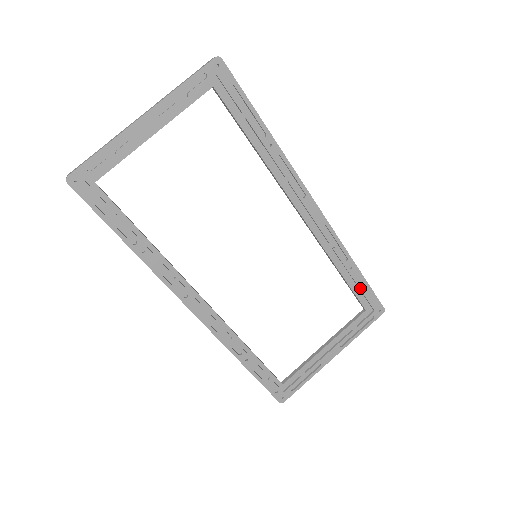
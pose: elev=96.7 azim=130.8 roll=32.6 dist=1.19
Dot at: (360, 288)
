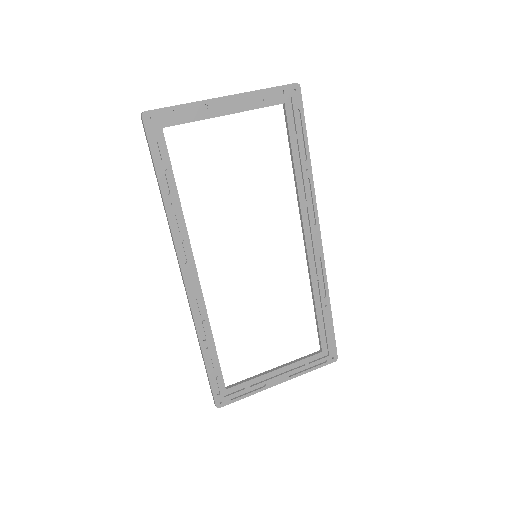
Dot at: (326, 328)
